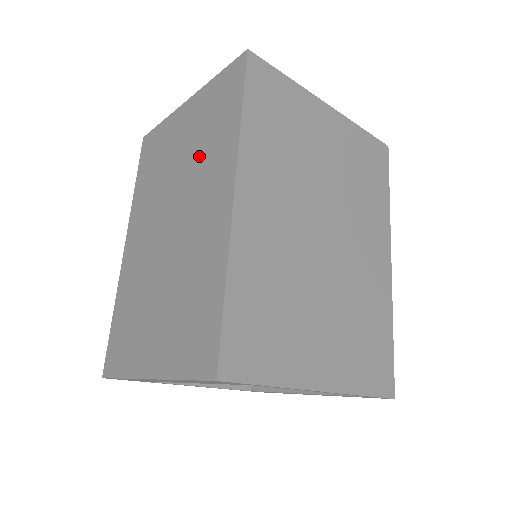
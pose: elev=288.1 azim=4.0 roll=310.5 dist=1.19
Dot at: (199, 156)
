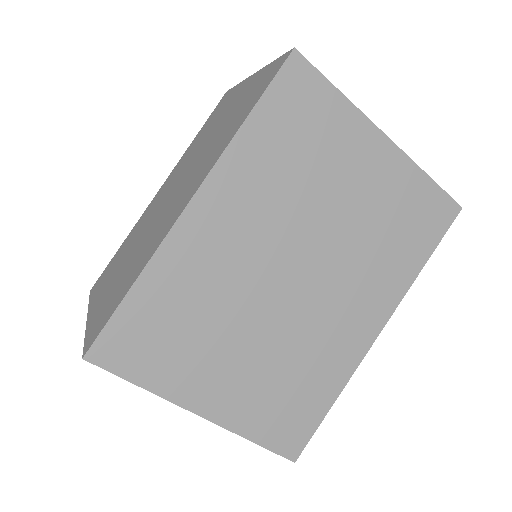
Dot at: (214, 142)
